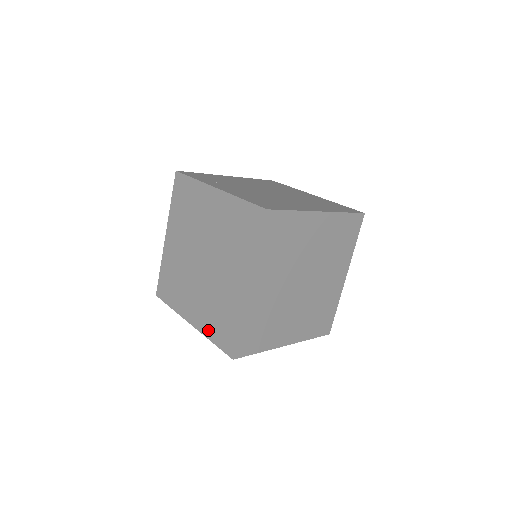
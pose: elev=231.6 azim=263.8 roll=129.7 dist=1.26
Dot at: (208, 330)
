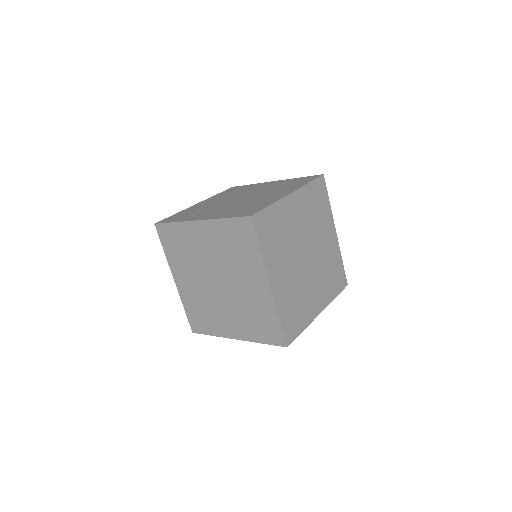
Dot at: (253, 336)
